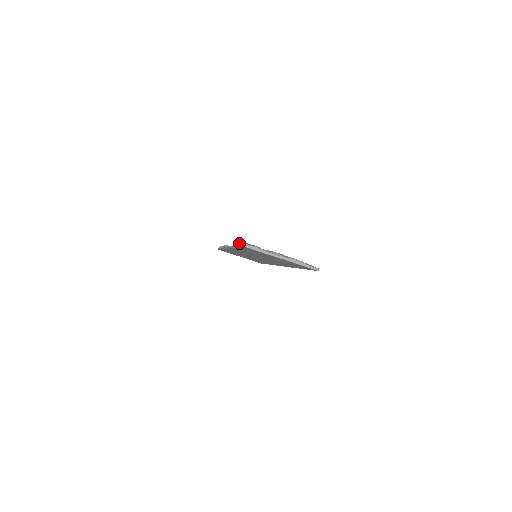
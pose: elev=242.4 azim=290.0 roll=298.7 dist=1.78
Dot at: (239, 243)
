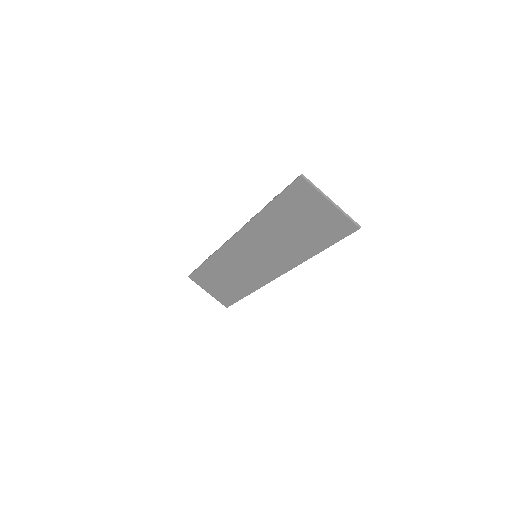
Dot at: occluded
